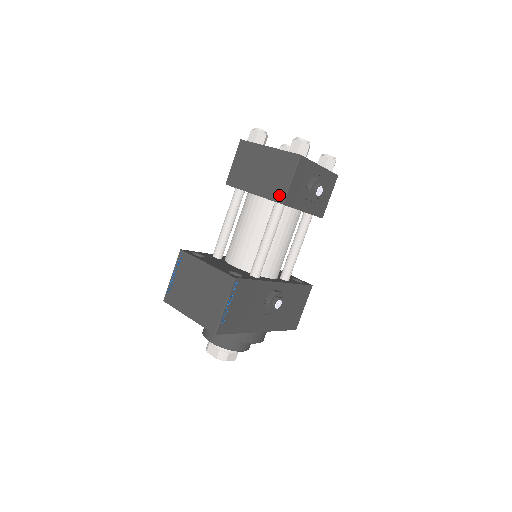
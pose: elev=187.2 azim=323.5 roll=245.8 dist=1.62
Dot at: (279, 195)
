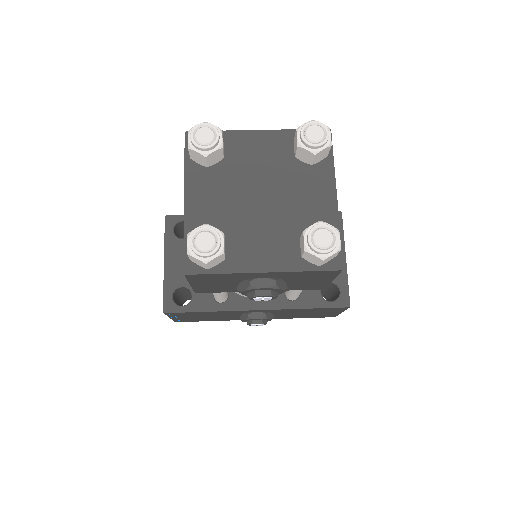
Dot at: occluded
